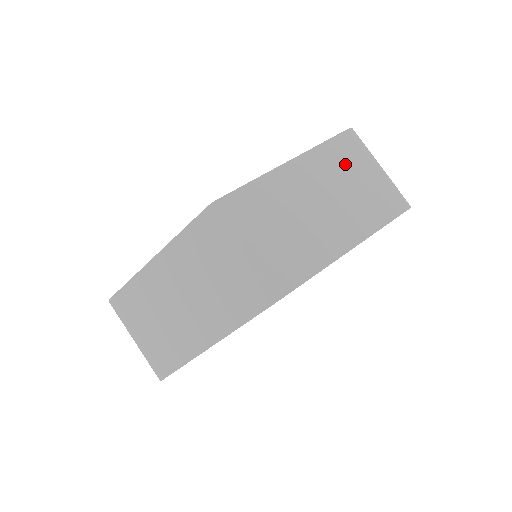
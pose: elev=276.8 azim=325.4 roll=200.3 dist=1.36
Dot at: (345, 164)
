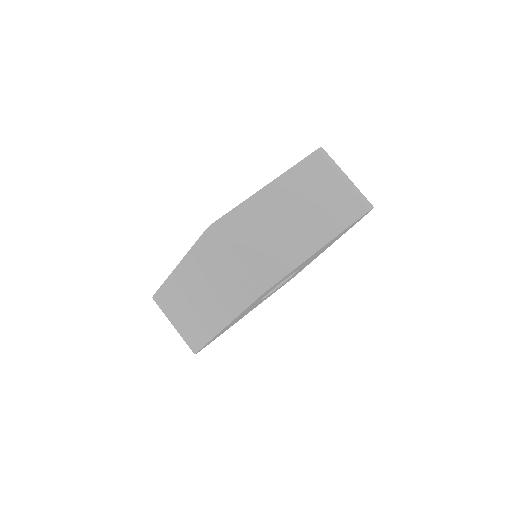
Dot at: (314, 180)
